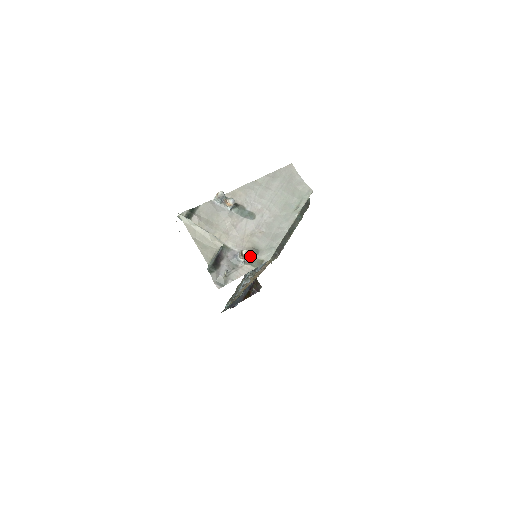
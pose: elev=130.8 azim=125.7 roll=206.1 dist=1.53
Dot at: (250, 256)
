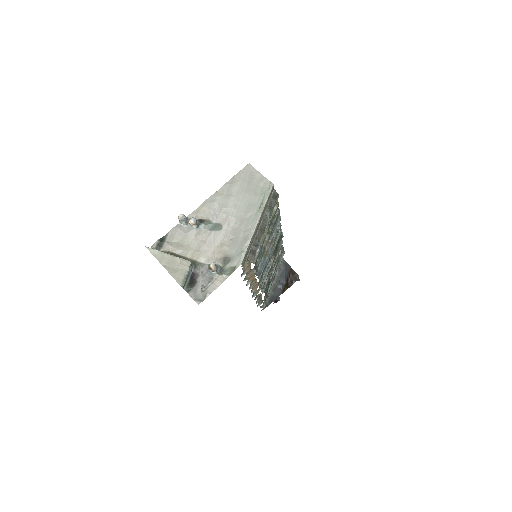
Dot at: (223, 266)
